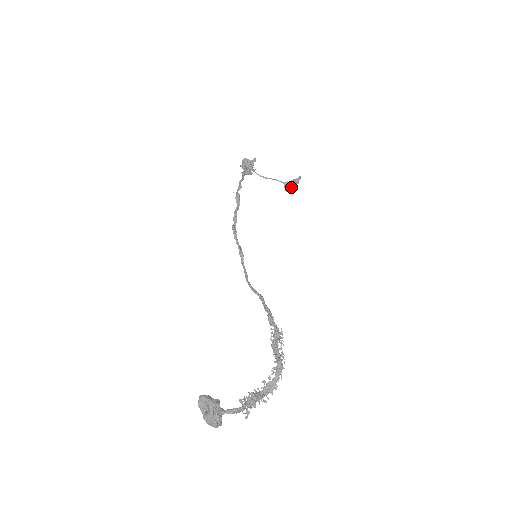
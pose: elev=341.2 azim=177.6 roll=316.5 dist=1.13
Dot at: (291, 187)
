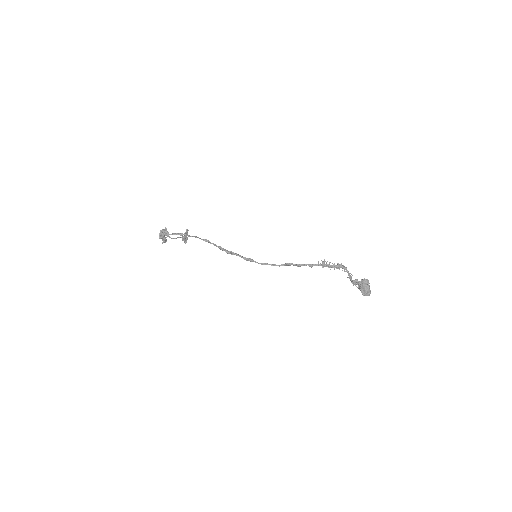
Dot at: (187, 238)
